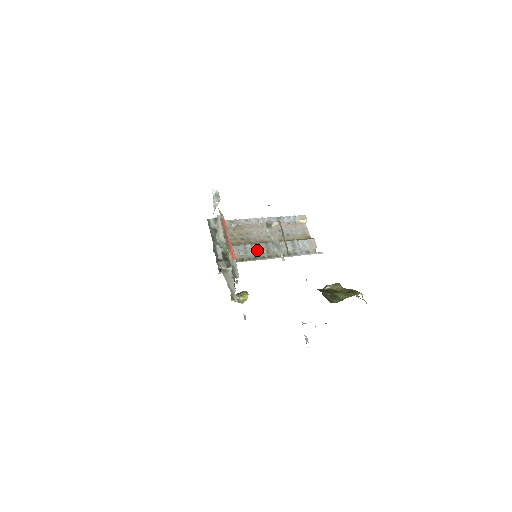
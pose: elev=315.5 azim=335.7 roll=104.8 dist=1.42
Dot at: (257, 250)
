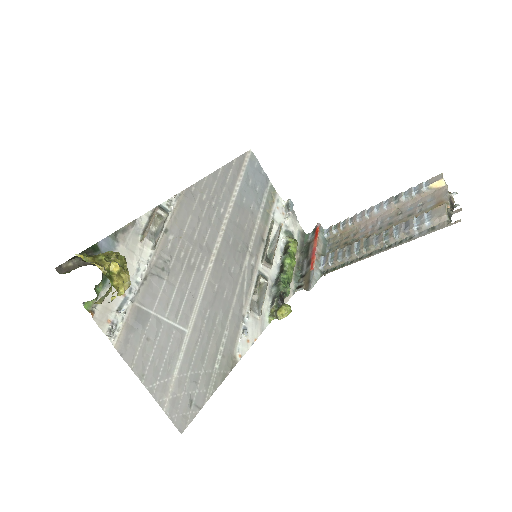
Dot at: (351, 251)
